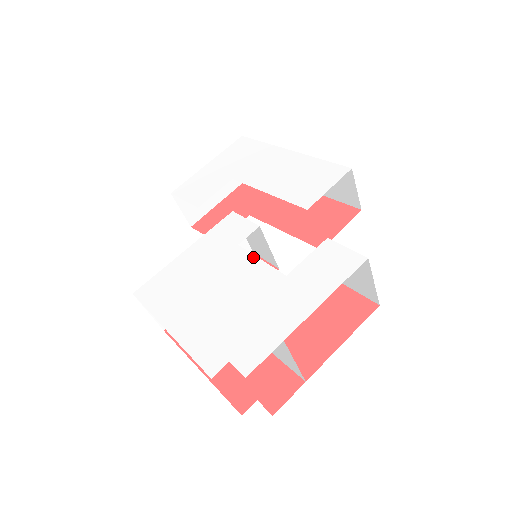
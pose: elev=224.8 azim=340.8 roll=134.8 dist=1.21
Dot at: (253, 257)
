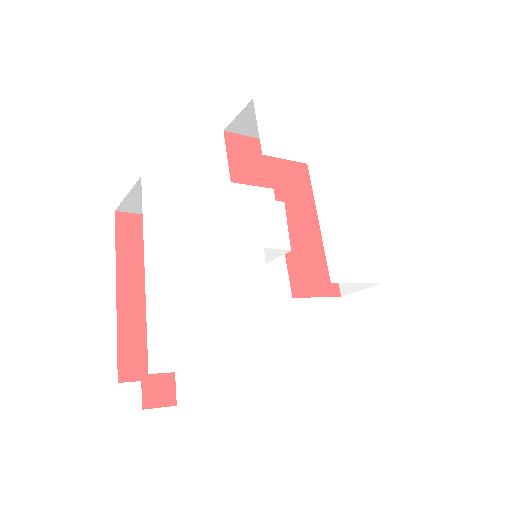
Dot at: (266, 278)
